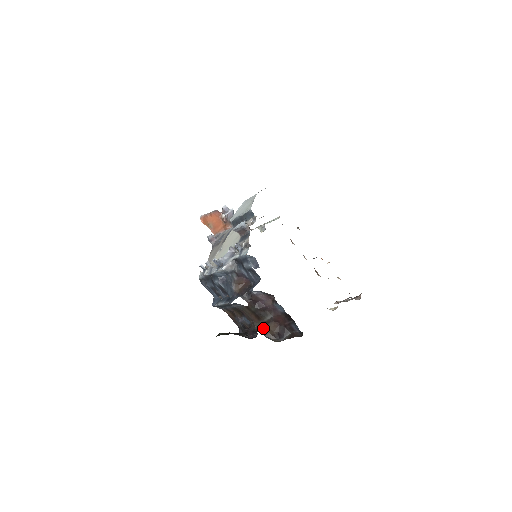
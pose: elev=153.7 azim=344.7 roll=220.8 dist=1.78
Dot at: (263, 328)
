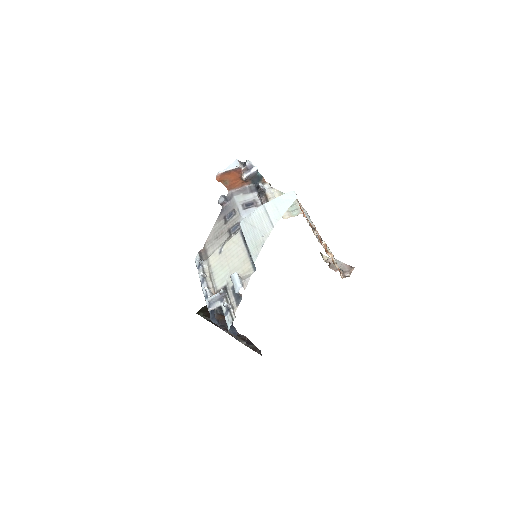
Dot at: occluded
